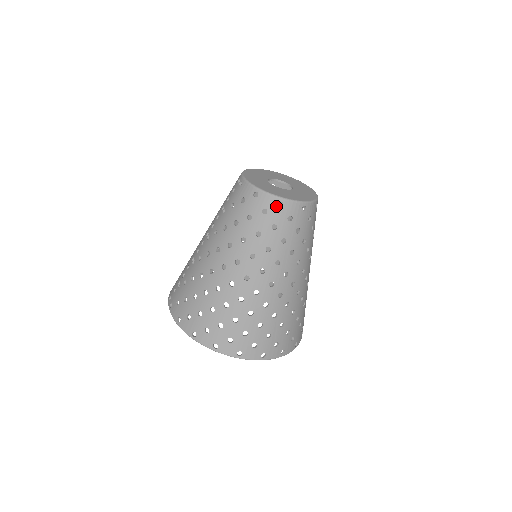
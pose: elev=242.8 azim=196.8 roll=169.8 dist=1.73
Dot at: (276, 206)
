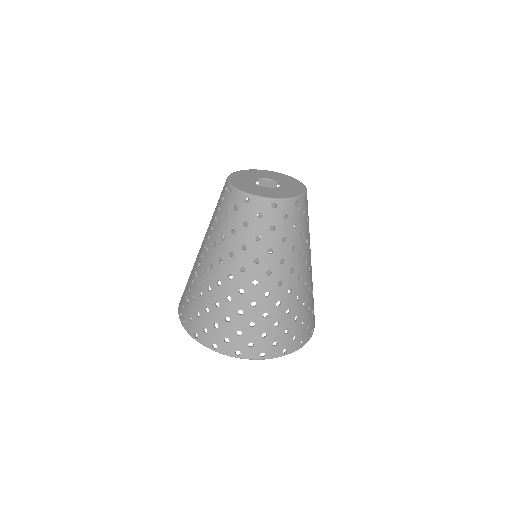
Dot at: (270, 208)
